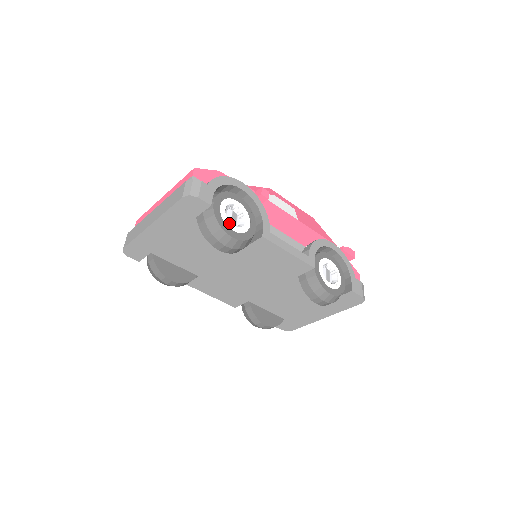
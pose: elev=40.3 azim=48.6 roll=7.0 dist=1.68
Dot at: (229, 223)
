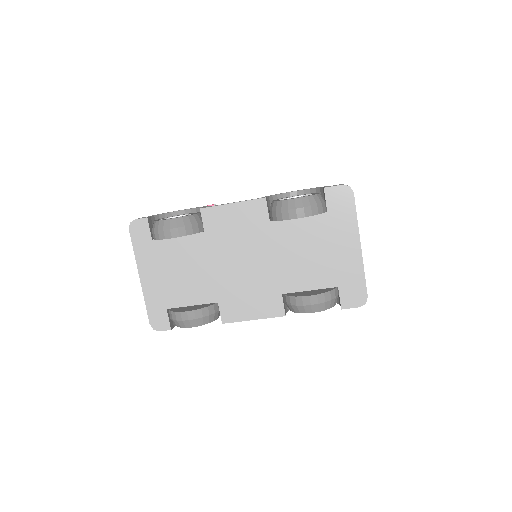
Dot at: occluded
